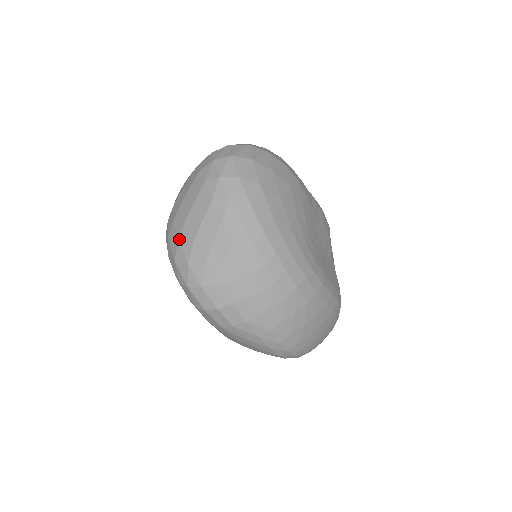
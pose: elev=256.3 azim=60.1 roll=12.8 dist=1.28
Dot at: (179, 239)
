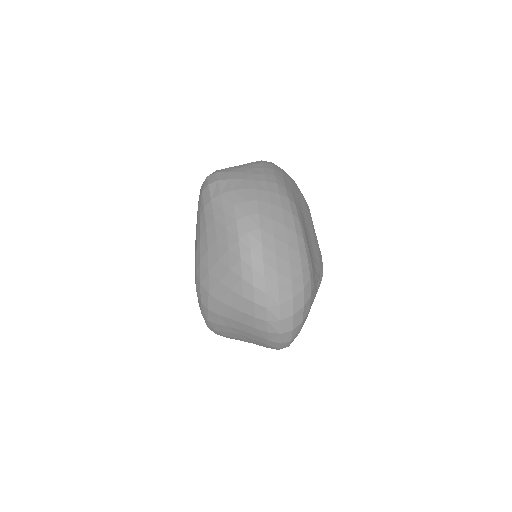
Dot at: occluded
